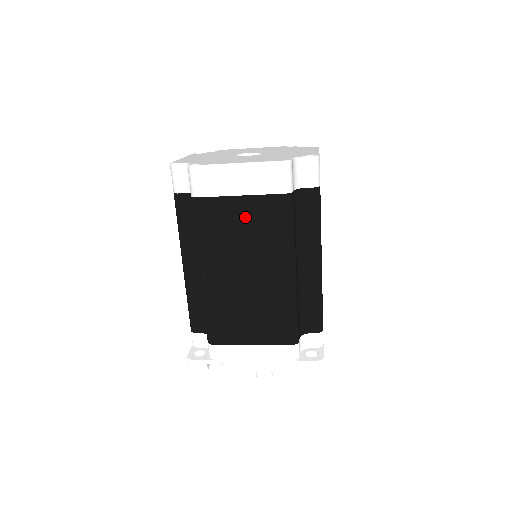
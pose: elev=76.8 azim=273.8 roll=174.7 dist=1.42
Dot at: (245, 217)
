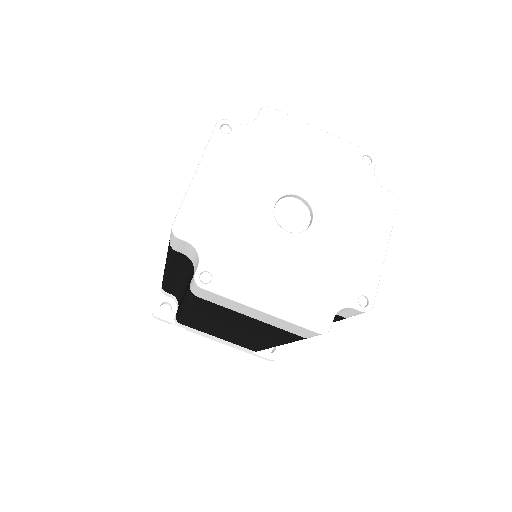
Dot at: (248, 322)
